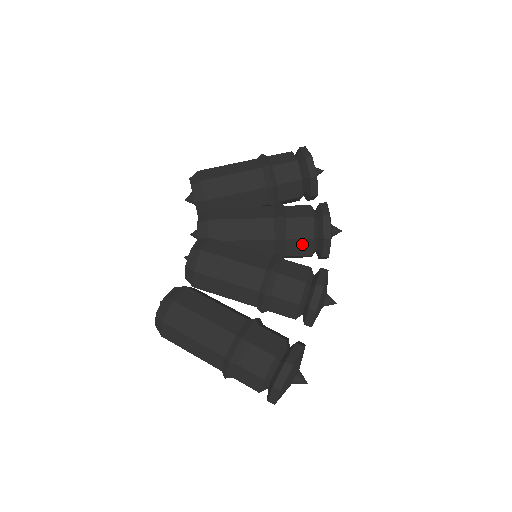
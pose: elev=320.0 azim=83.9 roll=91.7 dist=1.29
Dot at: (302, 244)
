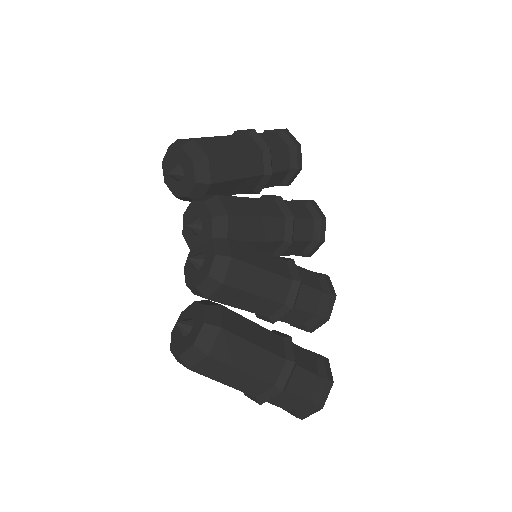
Dot at: (300, 245)
